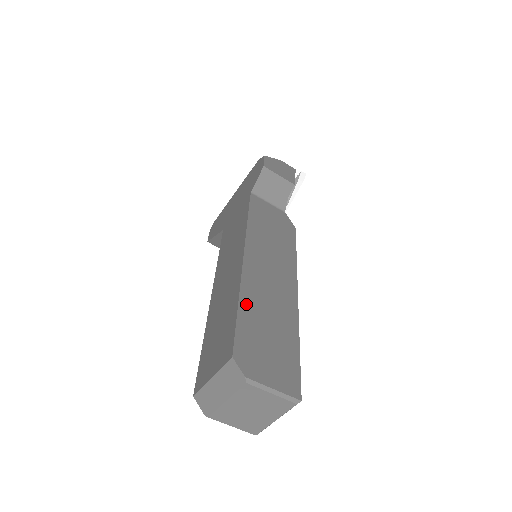
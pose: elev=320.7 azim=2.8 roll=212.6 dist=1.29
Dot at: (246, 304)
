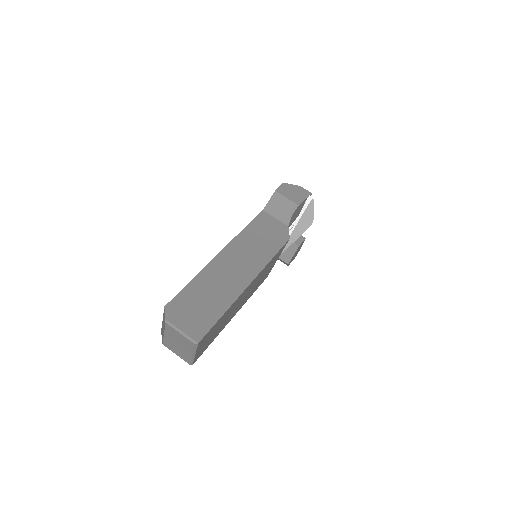
Dot at: (198, 281)
